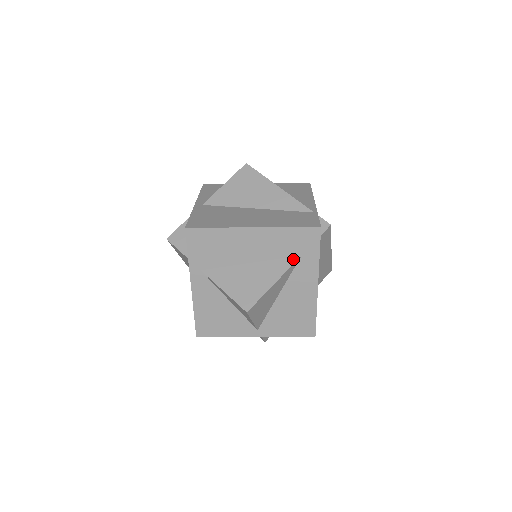
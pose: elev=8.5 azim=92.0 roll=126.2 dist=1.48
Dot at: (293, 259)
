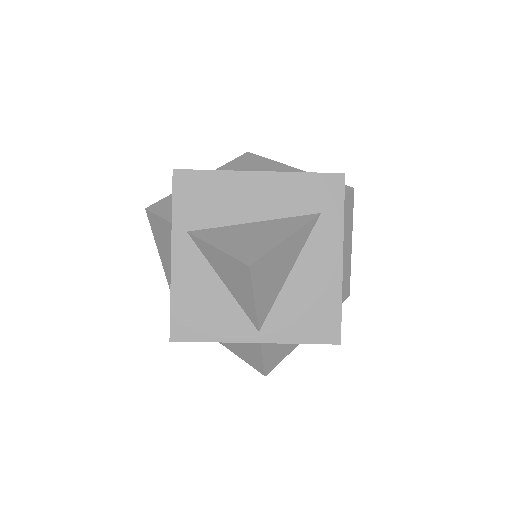
Dot at: (310, 216)
